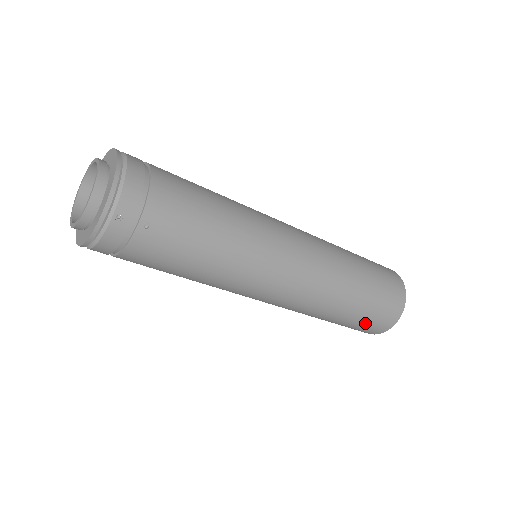
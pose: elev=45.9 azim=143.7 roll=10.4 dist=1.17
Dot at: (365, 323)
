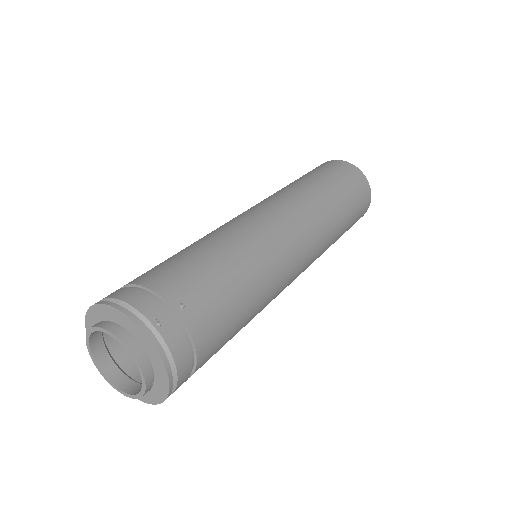
Dot at: (357, 200)
